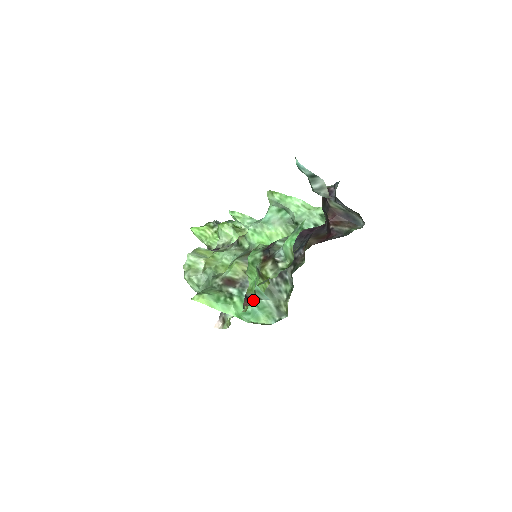
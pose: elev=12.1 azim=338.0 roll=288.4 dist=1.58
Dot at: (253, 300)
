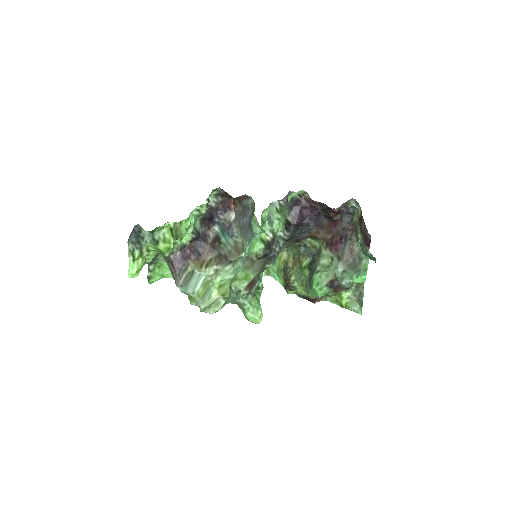
Dot at: (320, 298)
